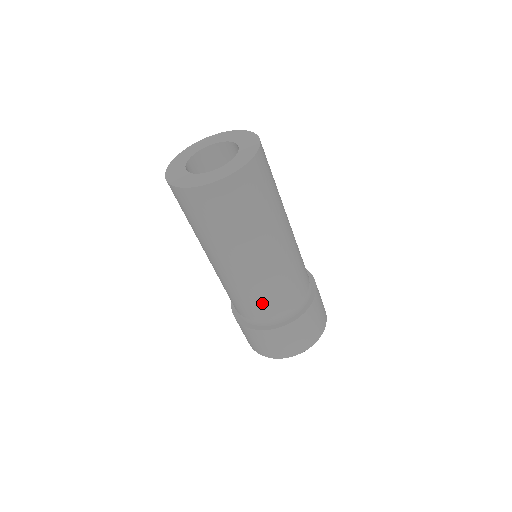
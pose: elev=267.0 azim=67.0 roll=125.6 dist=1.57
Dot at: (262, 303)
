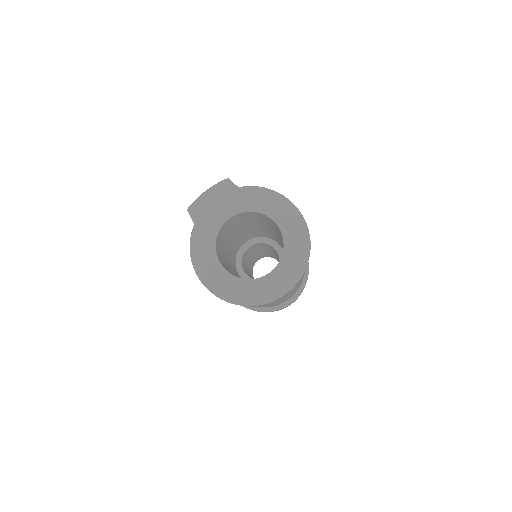
Dot at: occluded
